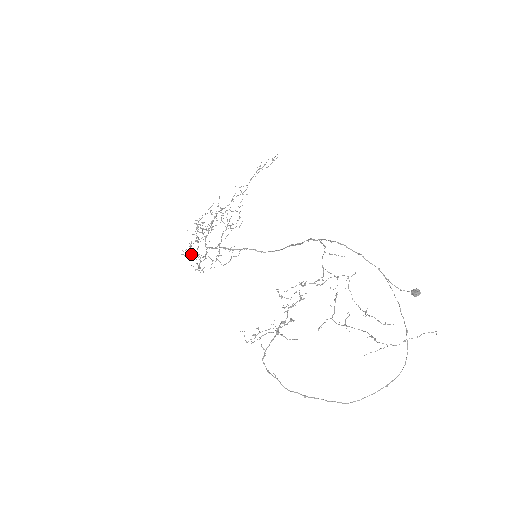
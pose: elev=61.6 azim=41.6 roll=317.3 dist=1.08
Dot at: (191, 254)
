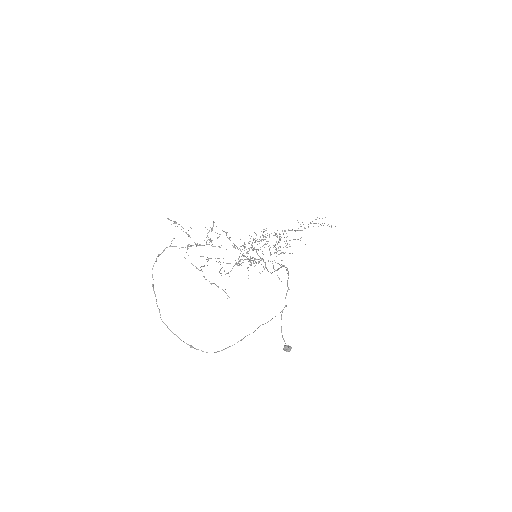
Dot at: occluded
